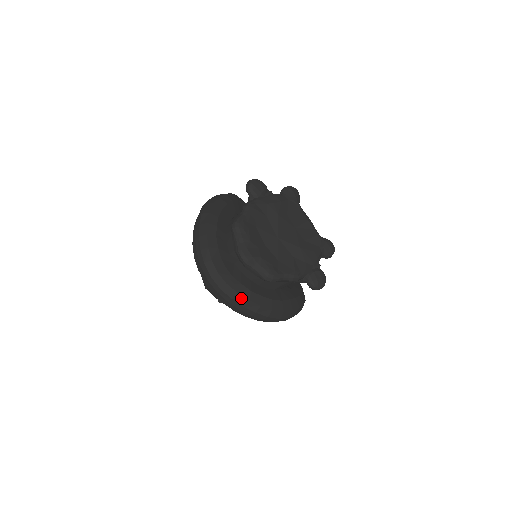
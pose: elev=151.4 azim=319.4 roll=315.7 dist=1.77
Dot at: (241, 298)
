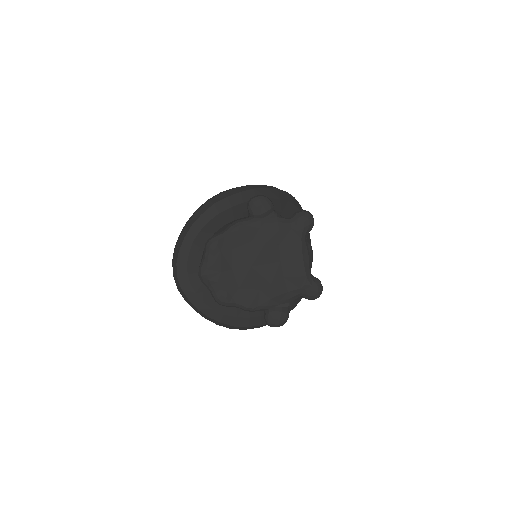
Dot at: (191, 304)
